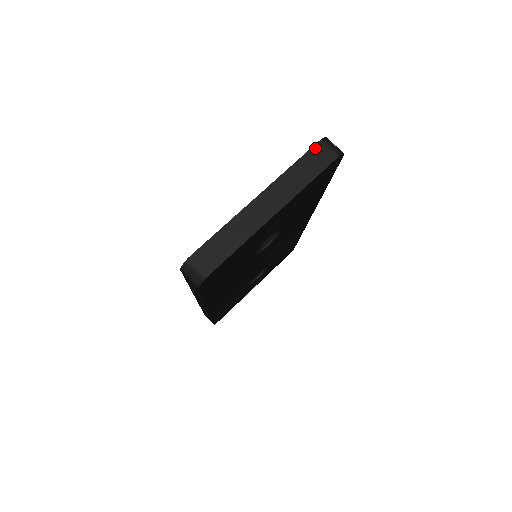
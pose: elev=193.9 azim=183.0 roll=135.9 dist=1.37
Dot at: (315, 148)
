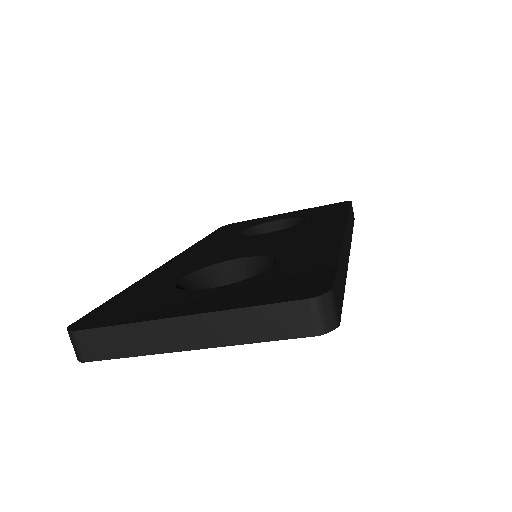
Dot at: (294, 305)
